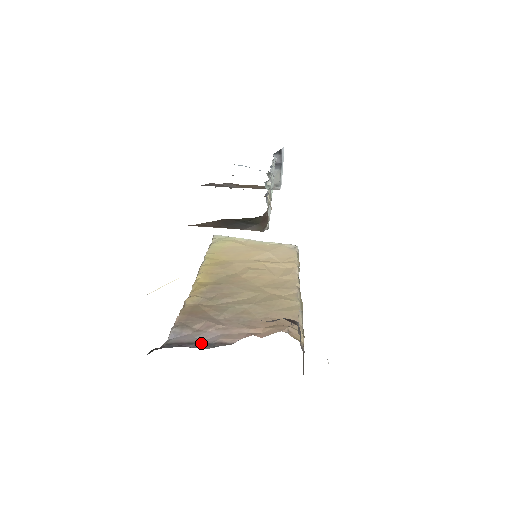
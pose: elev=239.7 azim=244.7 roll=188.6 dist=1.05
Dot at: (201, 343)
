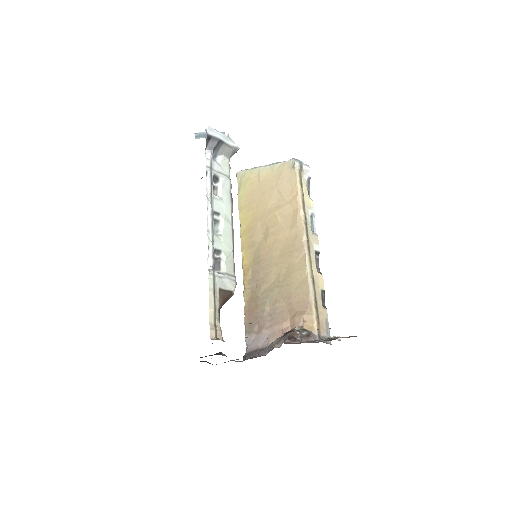
Dot at: (262, 349)
